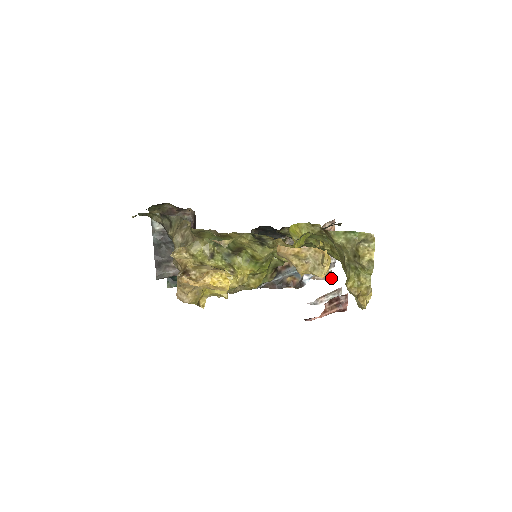
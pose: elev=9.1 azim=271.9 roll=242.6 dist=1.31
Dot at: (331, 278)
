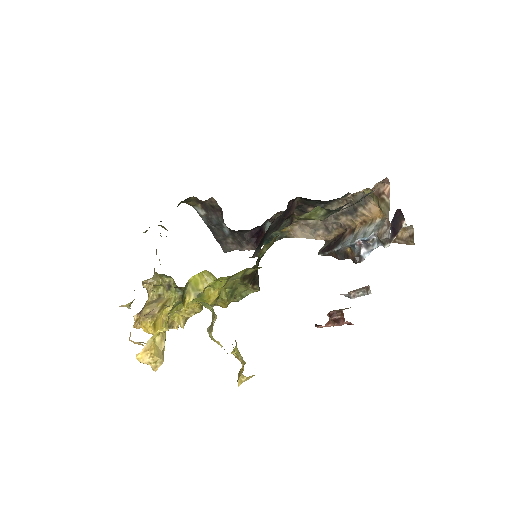
Dot at: (414, 243)
